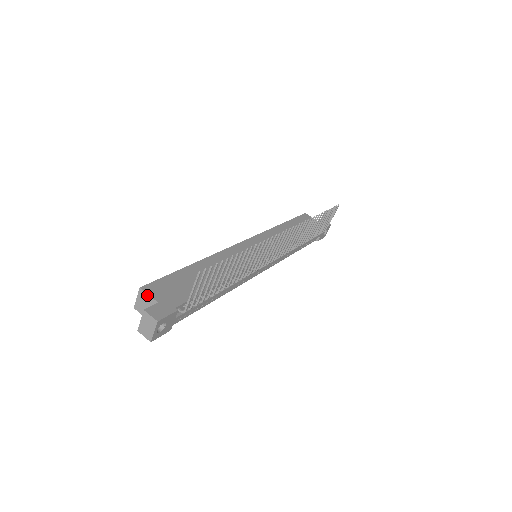
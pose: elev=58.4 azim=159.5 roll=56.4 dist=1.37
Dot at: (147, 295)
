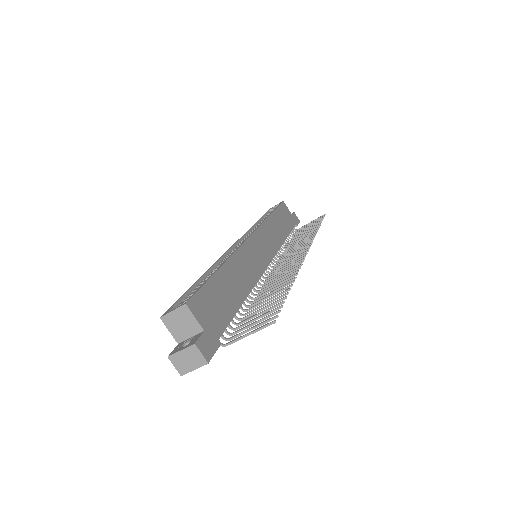
Dot at: (192, 316)
